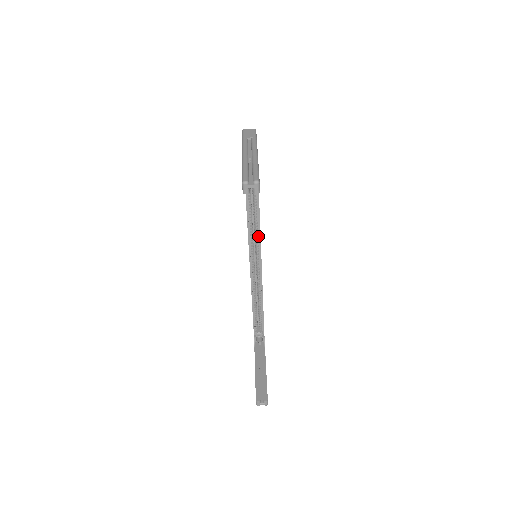
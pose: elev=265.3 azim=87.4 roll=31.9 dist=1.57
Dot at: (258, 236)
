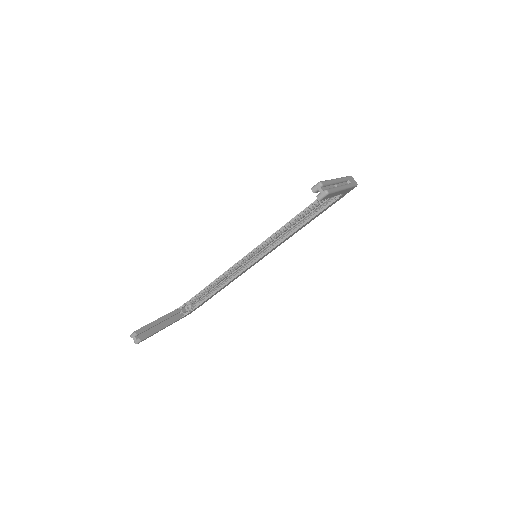
Dot at: (274, 245)
